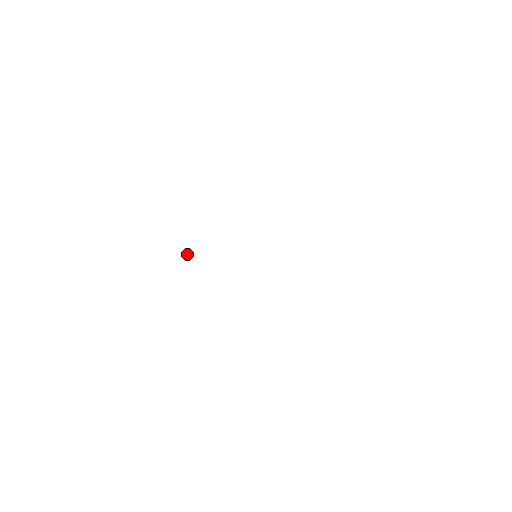
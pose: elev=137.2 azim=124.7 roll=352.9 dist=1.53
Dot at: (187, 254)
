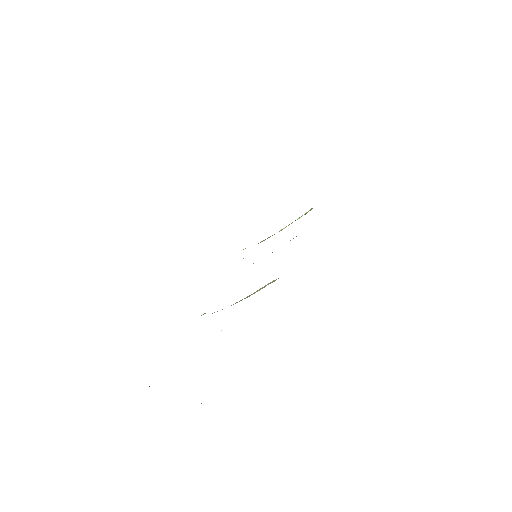
Dot at: (201, 315)
